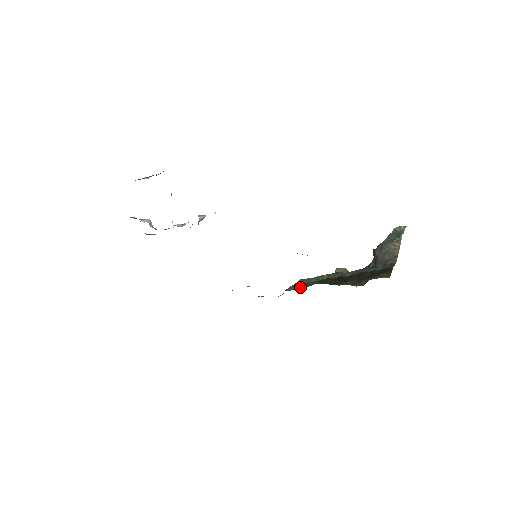
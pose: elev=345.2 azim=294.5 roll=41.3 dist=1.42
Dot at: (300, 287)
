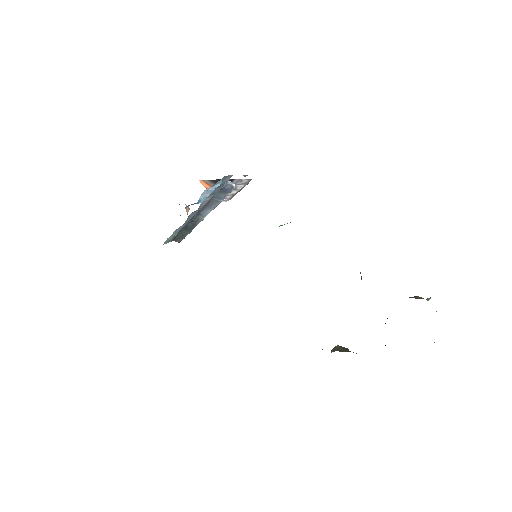
Dot at: occluded
